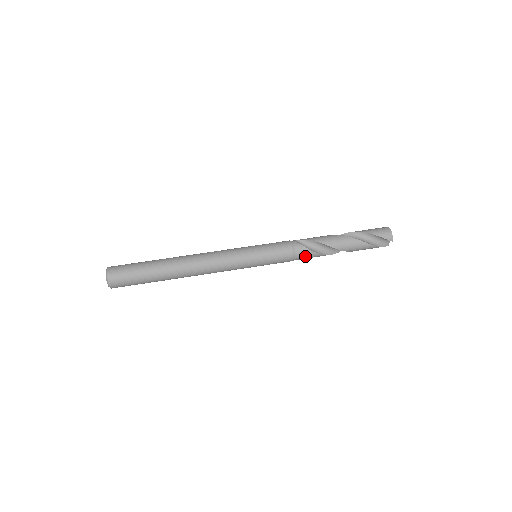
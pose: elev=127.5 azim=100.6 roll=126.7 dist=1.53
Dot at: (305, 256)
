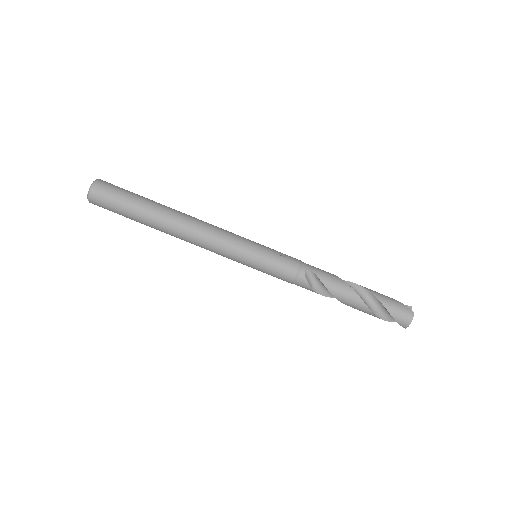
Dot at: (305, 288)
